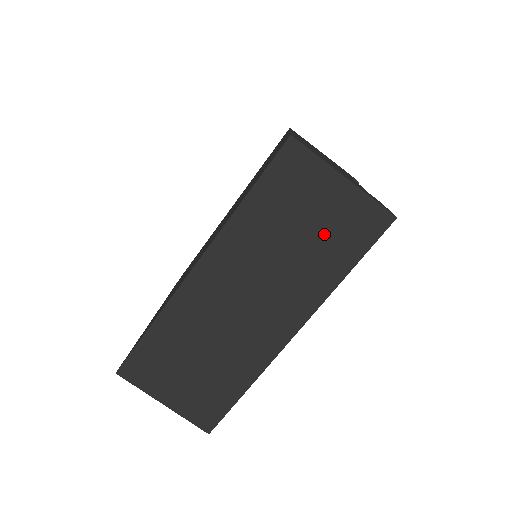
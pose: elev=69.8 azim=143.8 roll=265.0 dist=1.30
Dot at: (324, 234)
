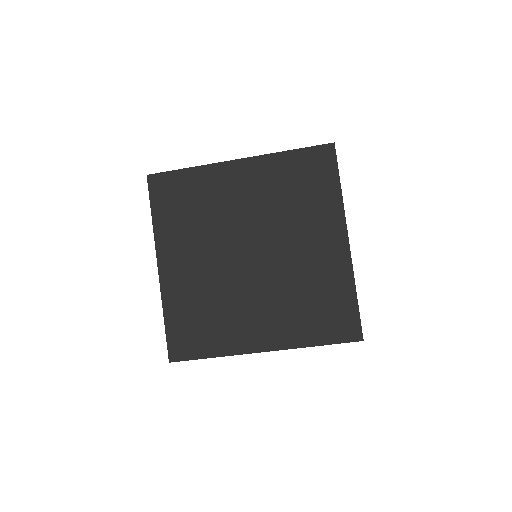
Dot at: occluded
